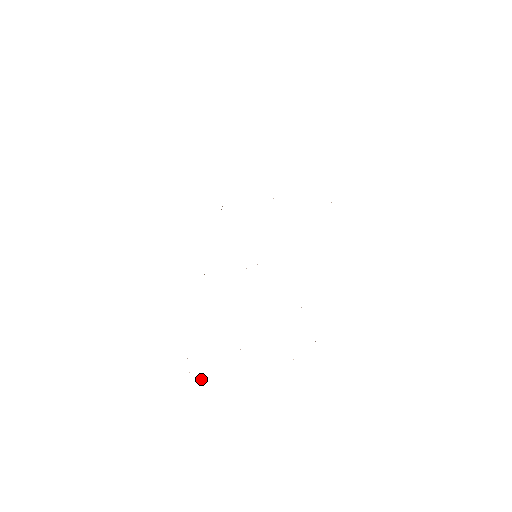
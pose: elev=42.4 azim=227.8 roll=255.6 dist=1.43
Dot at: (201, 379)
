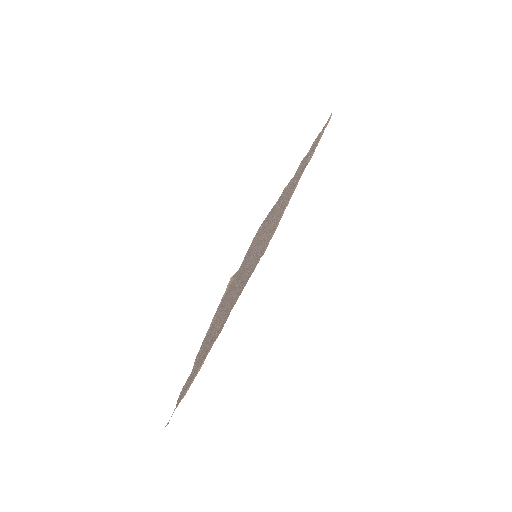
Dot at: (179, 395)
